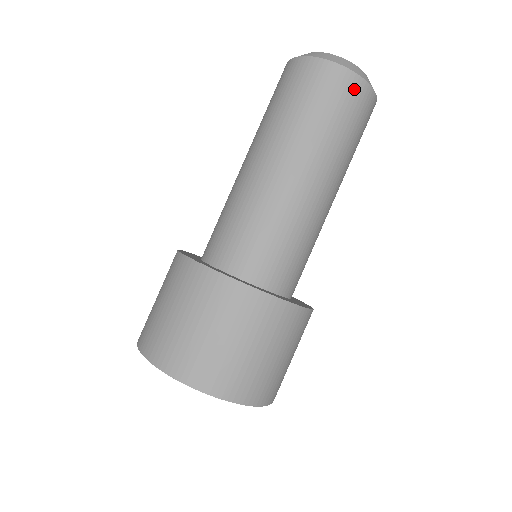
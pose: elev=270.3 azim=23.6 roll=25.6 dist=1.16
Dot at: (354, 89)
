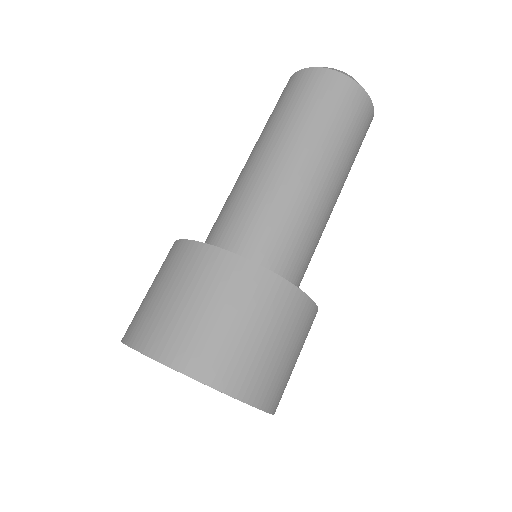
Dot at: (331, 81)
